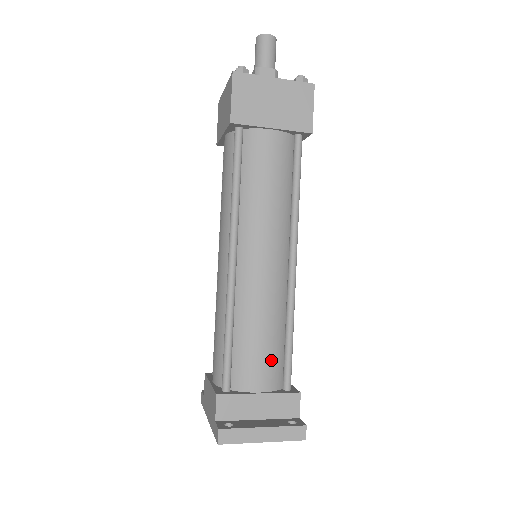
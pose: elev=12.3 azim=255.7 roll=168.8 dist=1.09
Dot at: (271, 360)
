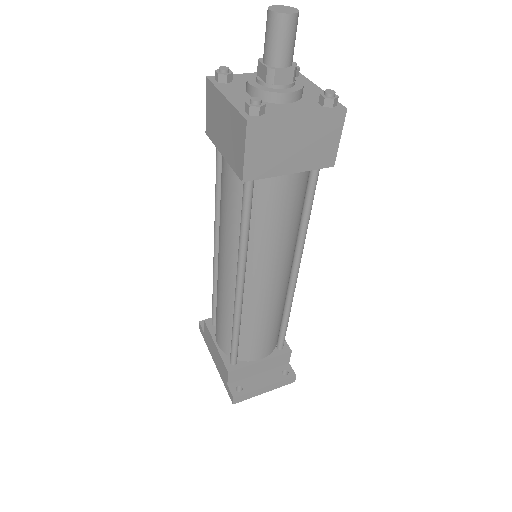
Dot at: (270, 340)
